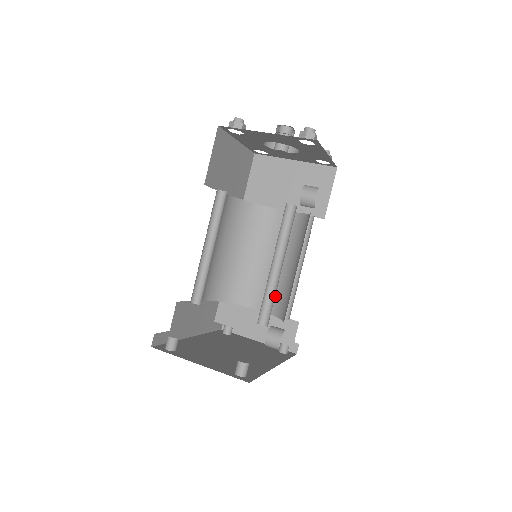
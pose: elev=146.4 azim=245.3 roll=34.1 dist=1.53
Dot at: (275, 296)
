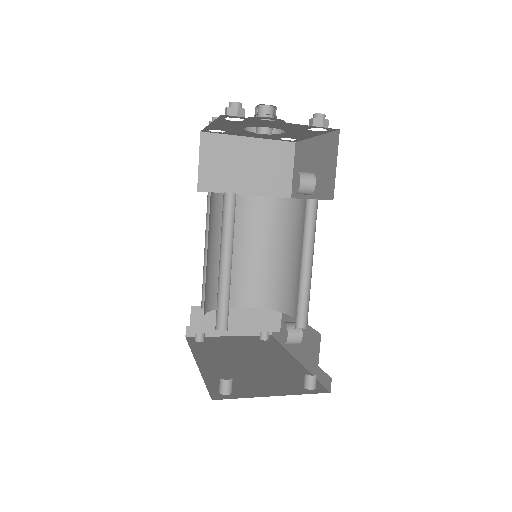
Dot at: (259, 288)
